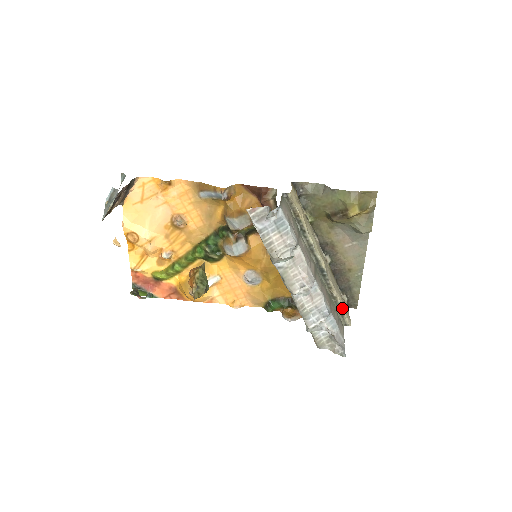
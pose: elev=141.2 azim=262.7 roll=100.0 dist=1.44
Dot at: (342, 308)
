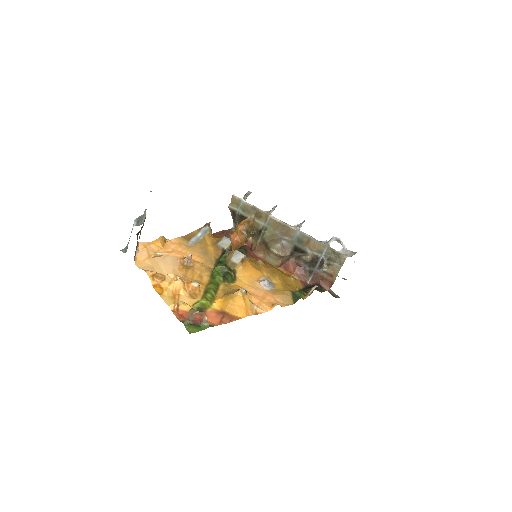
Dot at: occluded
